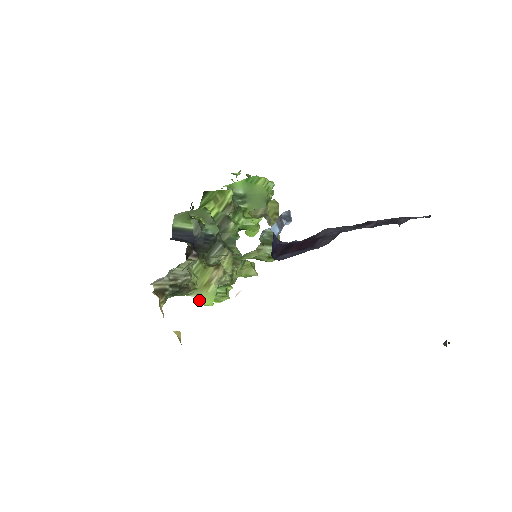
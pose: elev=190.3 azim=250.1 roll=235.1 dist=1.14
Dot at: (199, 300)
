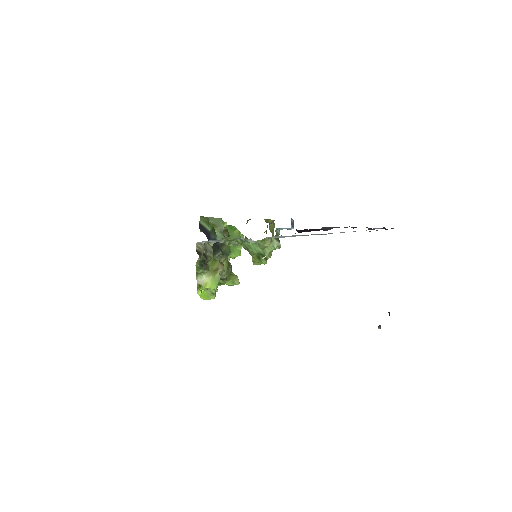
Dot at: (207, 281)
